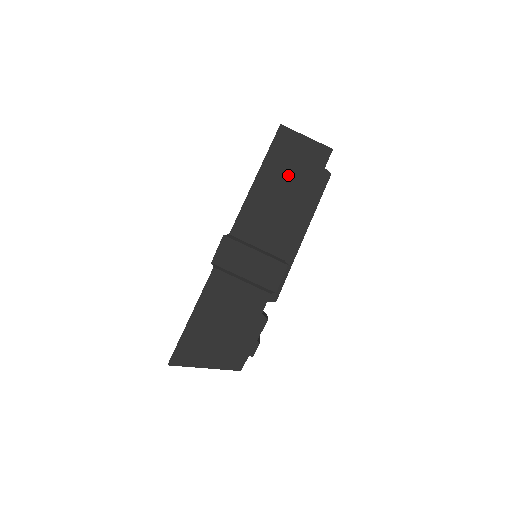
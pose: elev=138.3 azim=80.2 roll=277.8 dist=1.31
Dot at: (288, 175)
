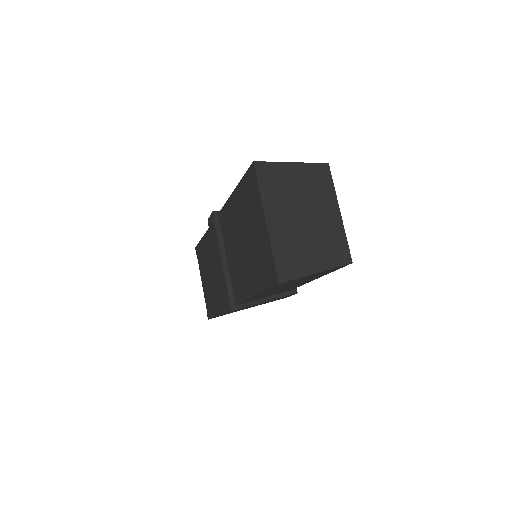
Dot at: occluded
